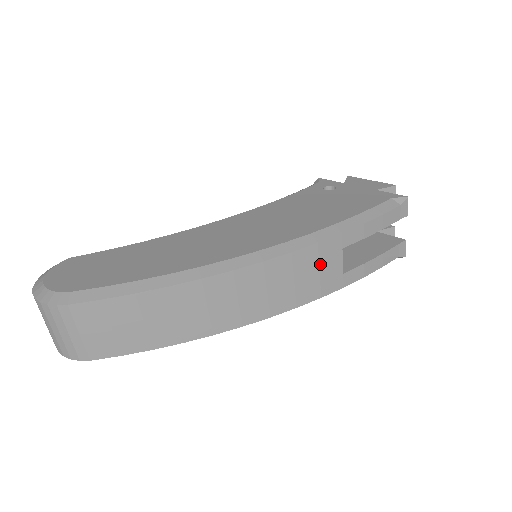
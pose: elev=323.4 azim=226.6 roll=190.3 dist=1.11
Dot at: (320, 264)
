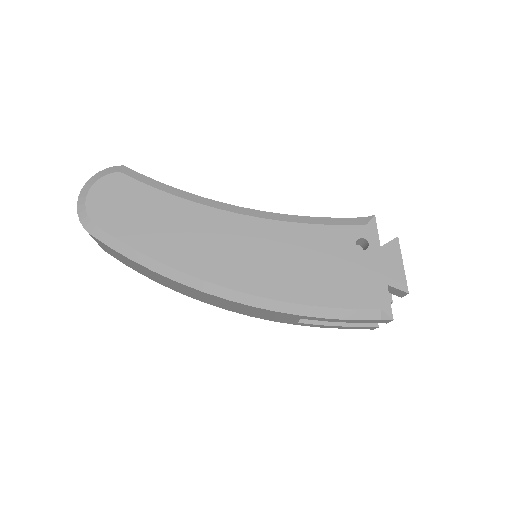
Dot at: (276, 316)
